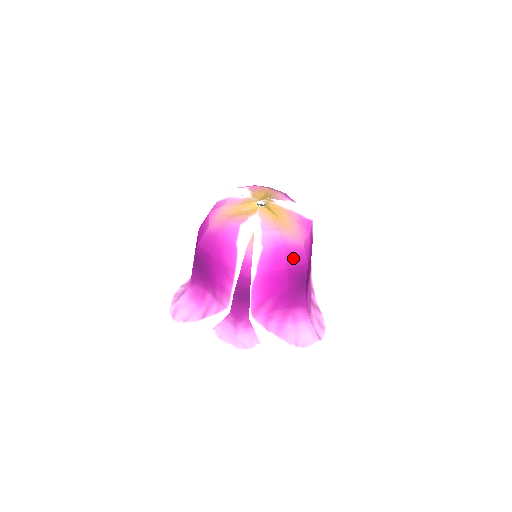
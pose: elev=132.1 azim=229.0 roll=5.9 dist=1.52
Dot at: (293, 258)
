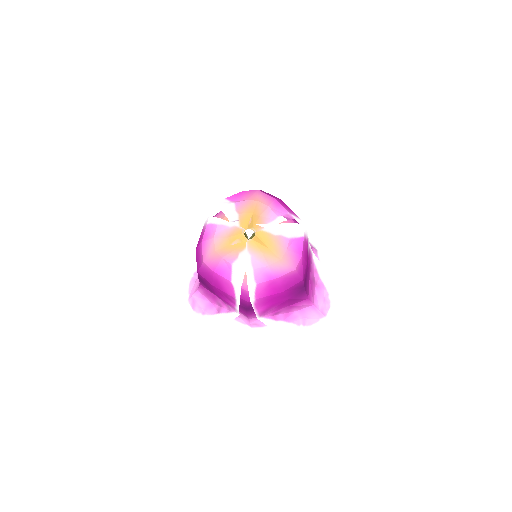
Dot at: (287, 283)
